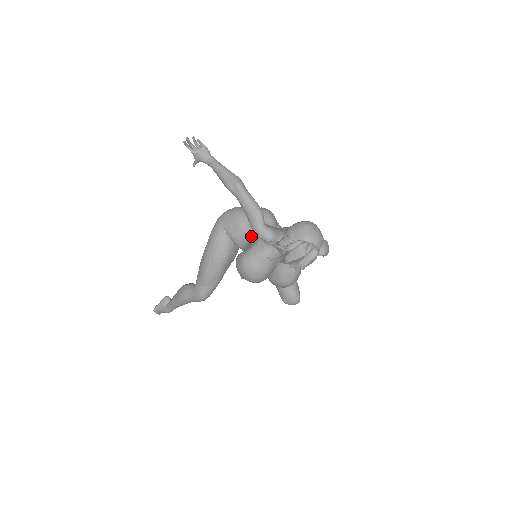
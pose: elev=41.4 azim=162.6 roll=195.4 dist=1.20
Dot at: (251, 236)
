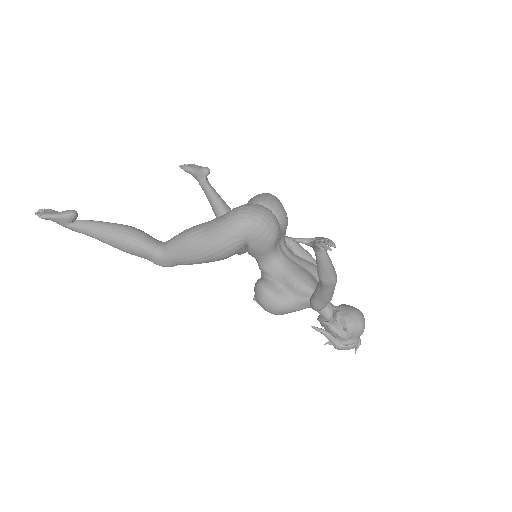
Dot at: (277, 263)
